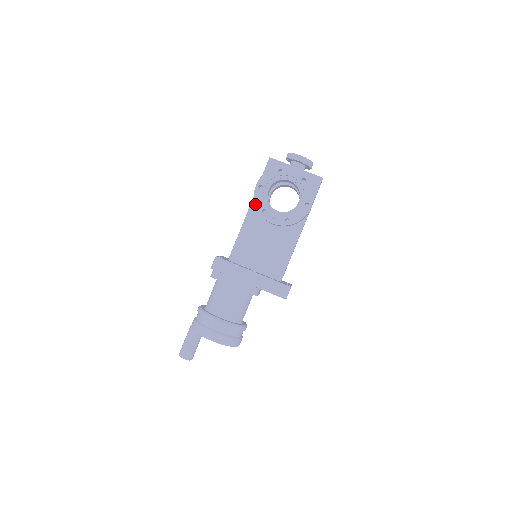
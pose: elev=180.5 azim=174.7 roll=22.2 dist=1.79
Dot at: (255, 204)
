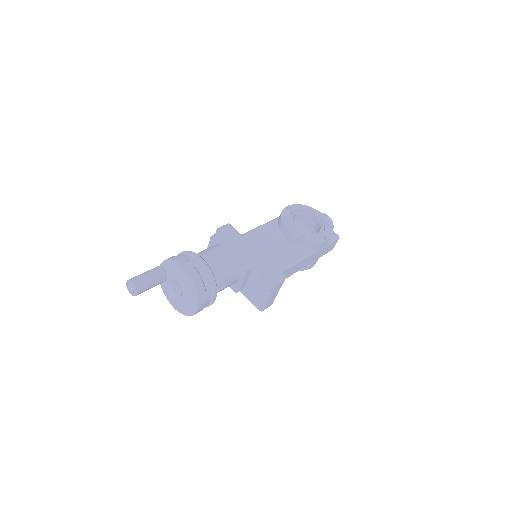
Dot at: (281, 214)
